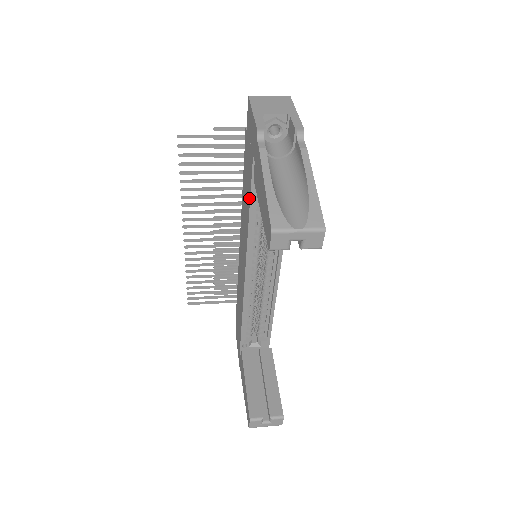
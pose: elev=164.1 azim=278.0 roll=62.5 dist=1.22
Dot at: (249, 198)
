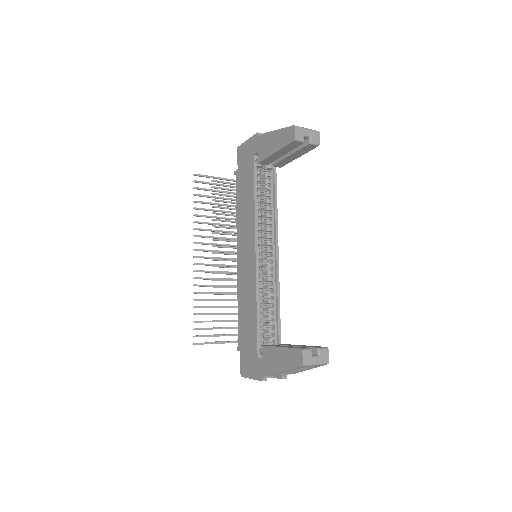
Dot at: (252, 188)
